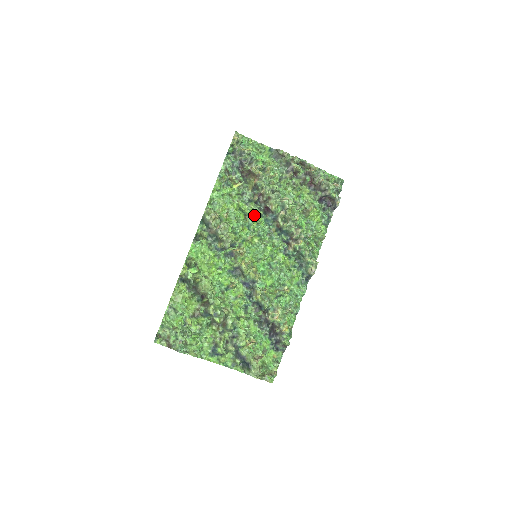
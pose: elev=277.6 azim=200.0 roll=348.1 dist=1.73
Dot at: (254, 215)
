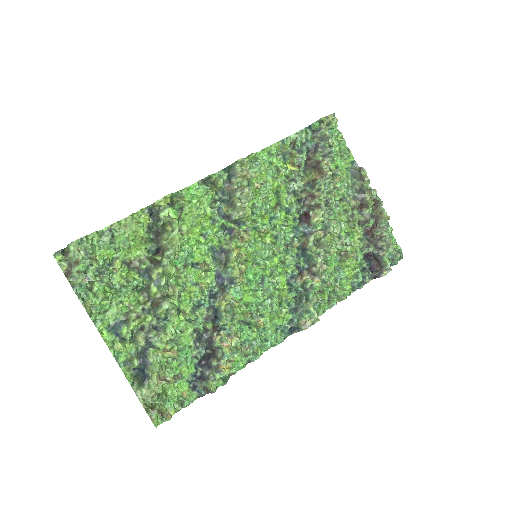
Dot at: (287, 212)
